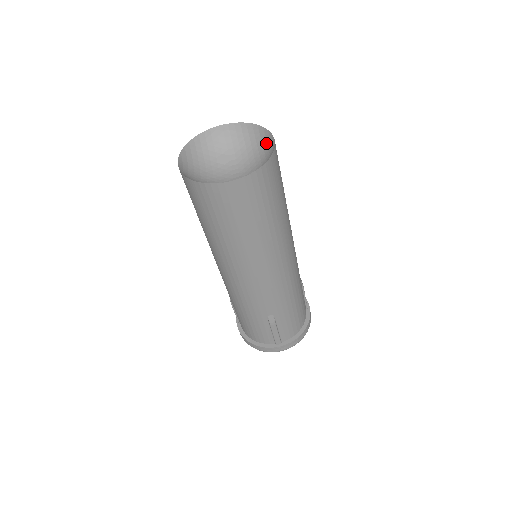
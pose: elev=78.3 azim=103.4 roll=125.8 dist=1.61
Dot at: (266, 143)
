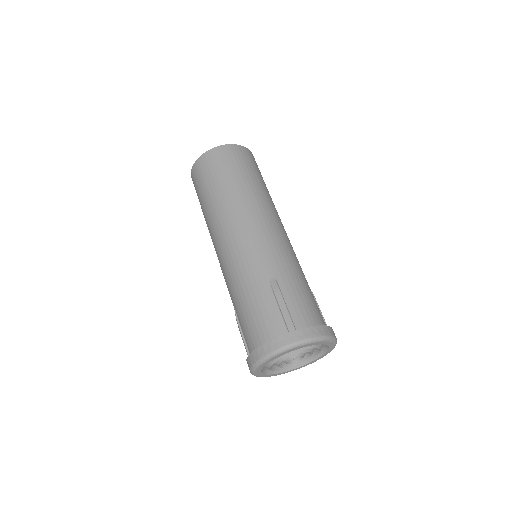
Dot at: occluded
